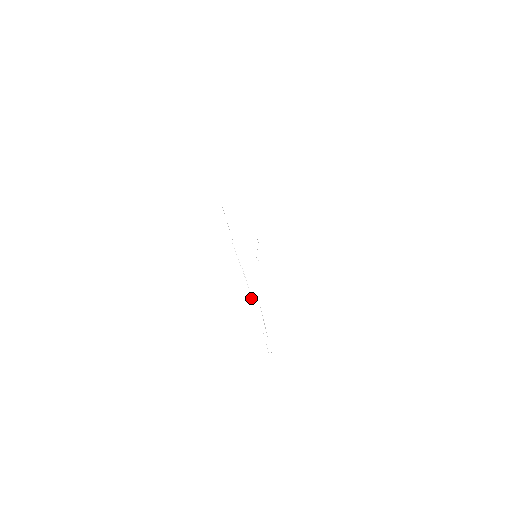
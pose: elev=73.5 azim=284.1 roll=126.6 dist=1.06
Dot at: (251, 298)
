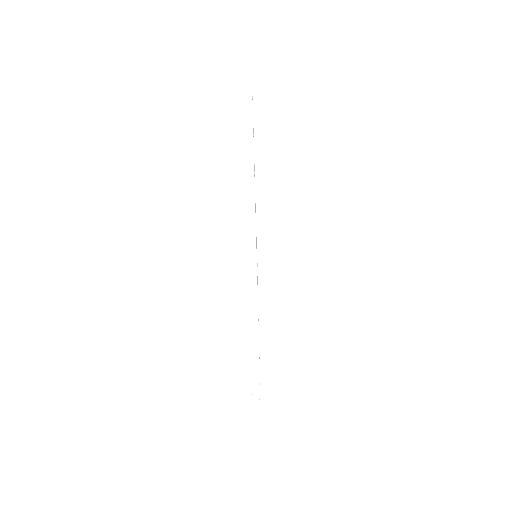
Dot at: occluded
